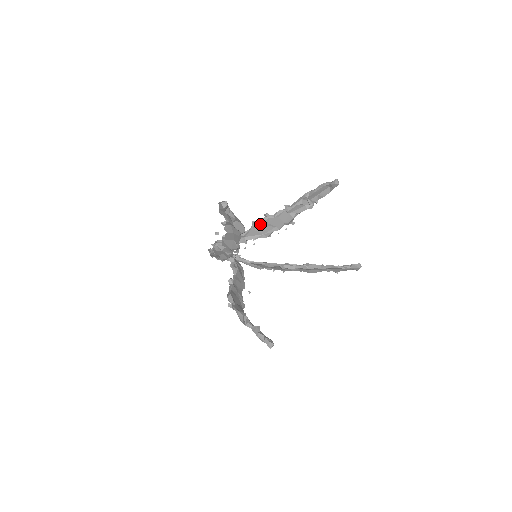
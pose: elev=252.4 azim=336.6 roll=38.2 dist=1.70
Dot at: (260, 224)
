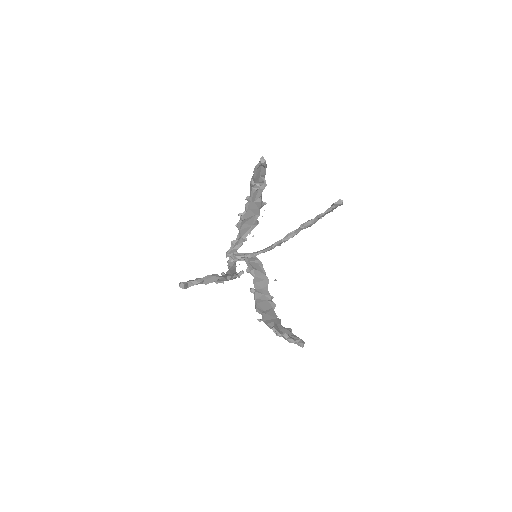
Dot at: (242, 223)
